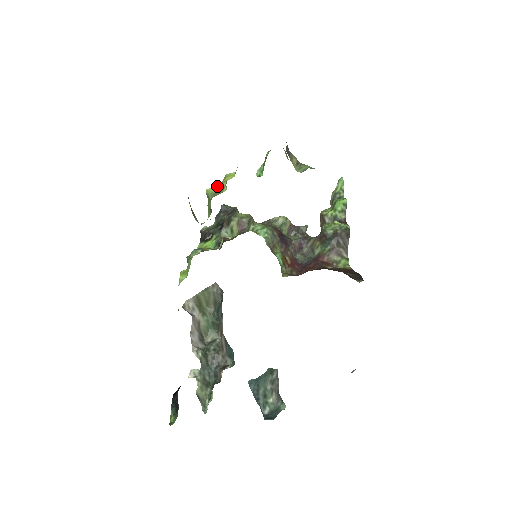
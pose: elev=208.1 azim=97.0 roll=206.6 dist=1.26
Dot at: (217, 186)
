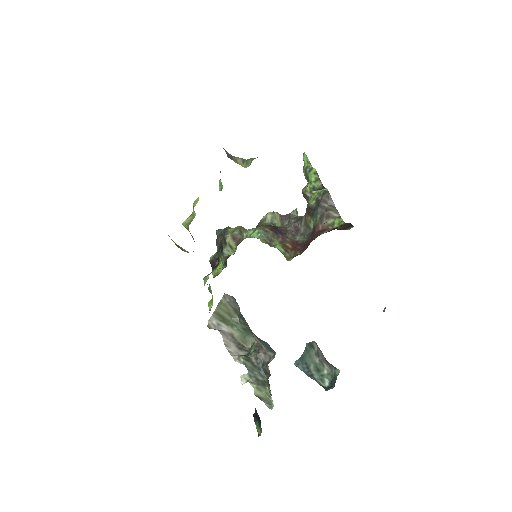
Dot at: (189, 216)
